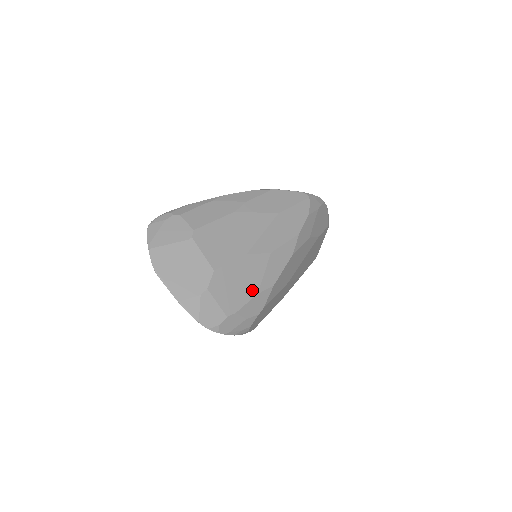
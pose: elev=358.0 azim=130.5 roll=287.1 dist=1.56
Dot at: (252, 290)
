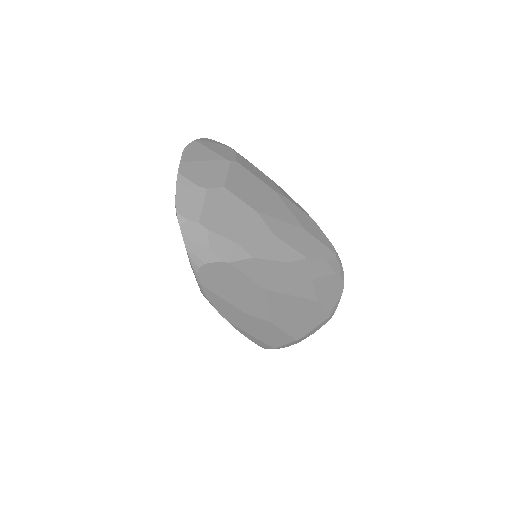
Dot at: (236, 235)
